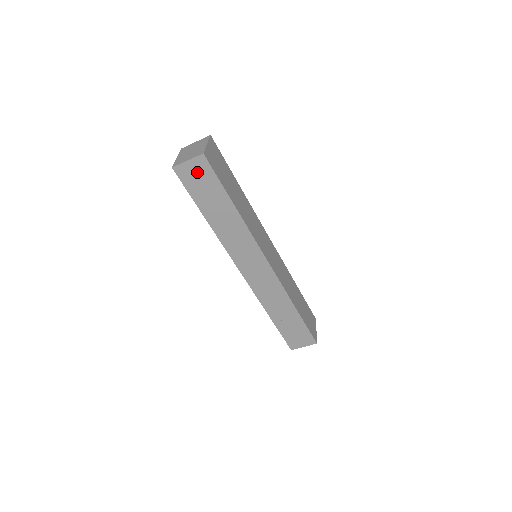
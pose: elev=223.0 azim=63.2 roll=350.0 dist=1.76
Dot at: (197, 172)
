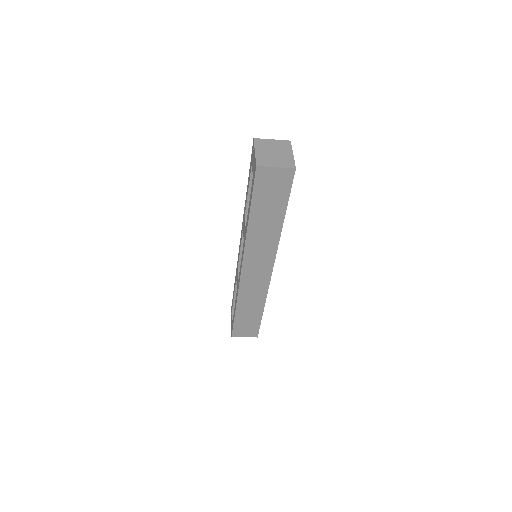
Dot at: (276, 180)
